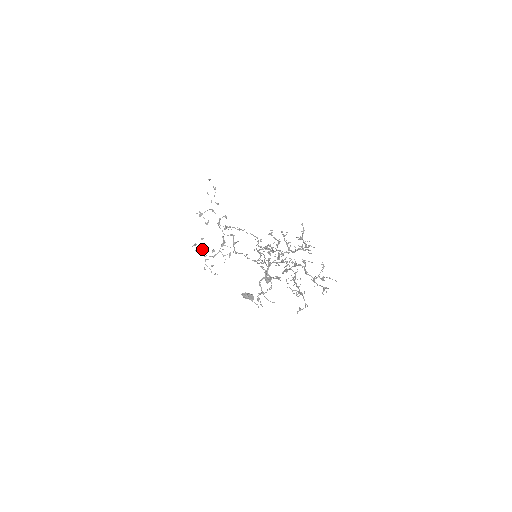
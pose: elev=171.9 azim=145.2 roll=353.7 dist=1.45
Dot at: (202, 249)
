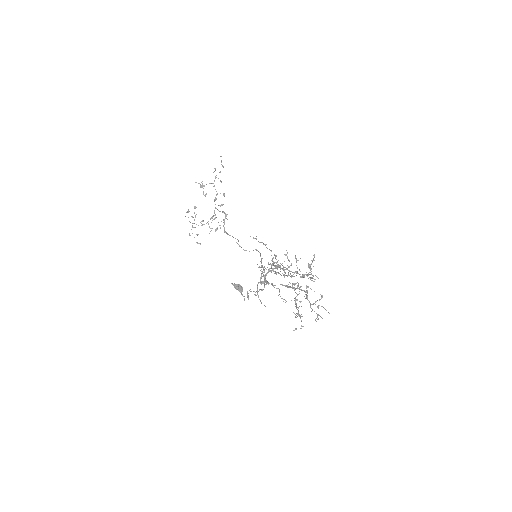
Dot at: (193, 217)
